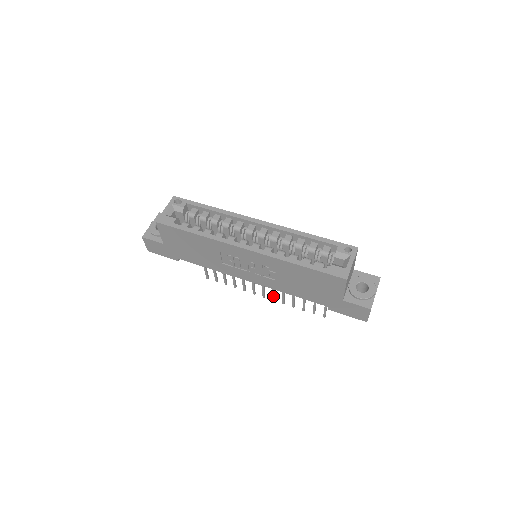
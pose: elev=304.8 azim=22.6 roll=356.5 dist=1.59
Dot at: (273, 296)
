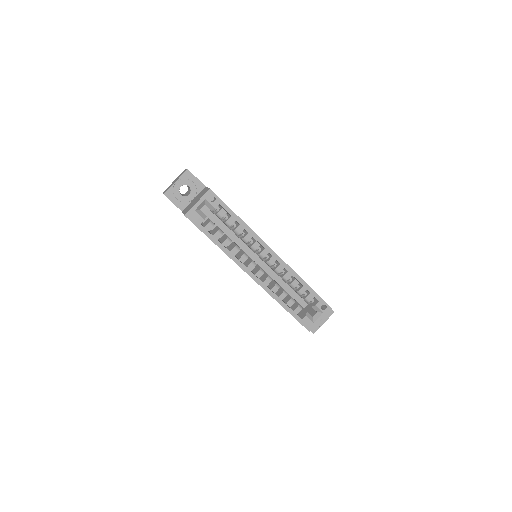
Dot at: occluded
